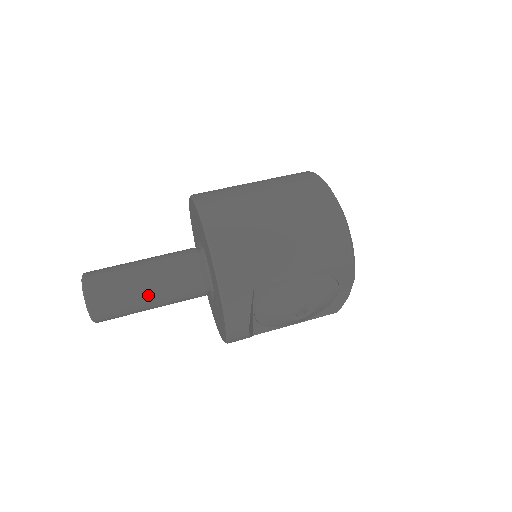
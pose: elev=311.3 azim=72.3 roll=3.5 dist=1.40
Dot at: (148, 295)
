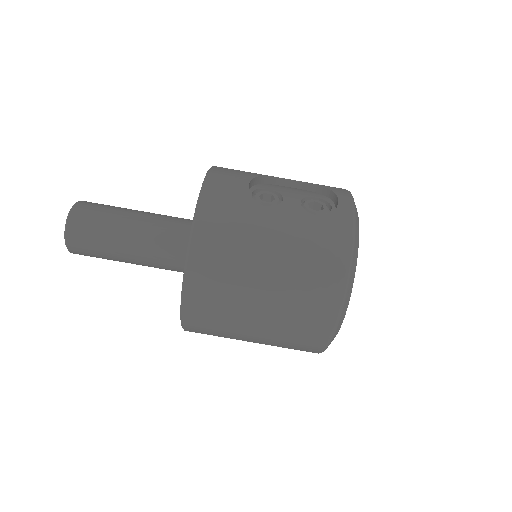
Dot at: occluded
